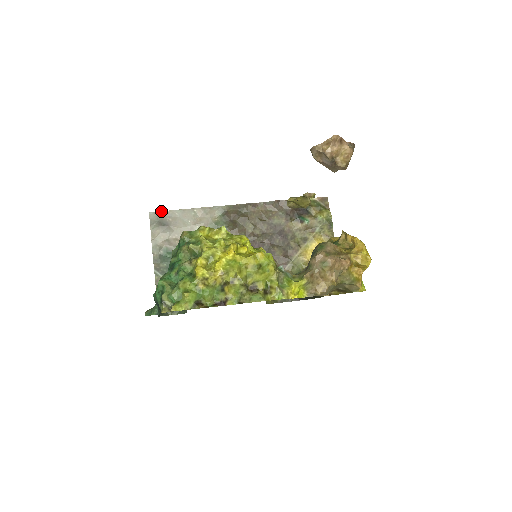
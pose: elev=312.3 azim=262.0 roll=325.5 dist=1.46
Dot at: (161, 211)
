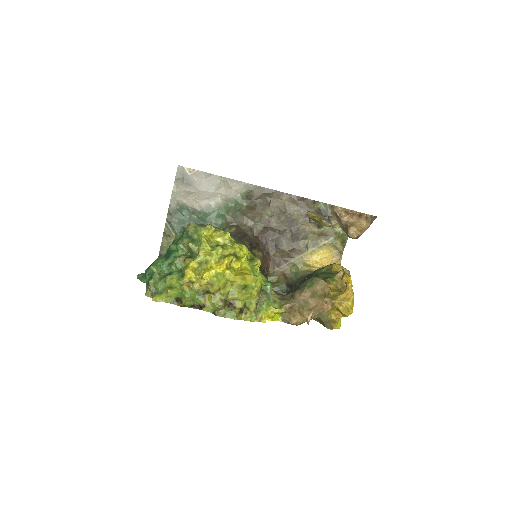
Dot at: (190, 168)
